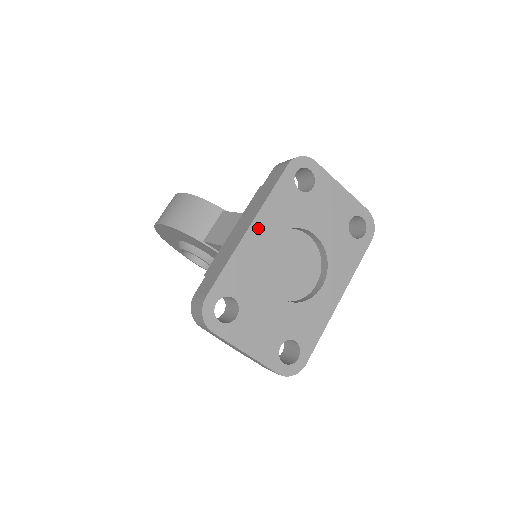
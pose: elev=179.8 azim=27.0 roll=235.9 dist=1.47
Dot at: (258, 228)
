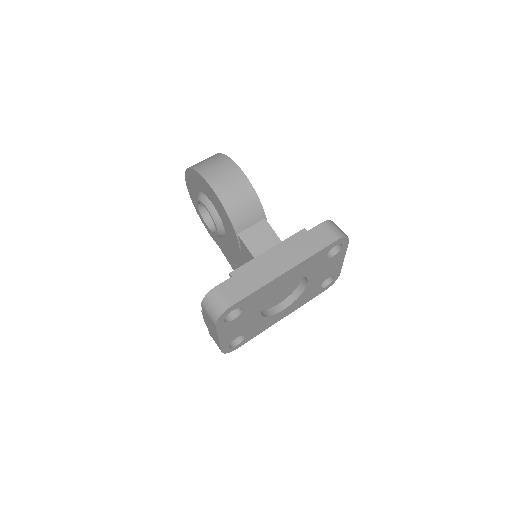
Dot at: (290, 273)
